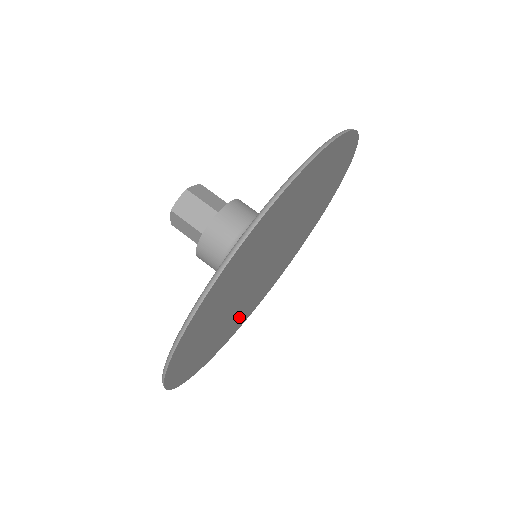
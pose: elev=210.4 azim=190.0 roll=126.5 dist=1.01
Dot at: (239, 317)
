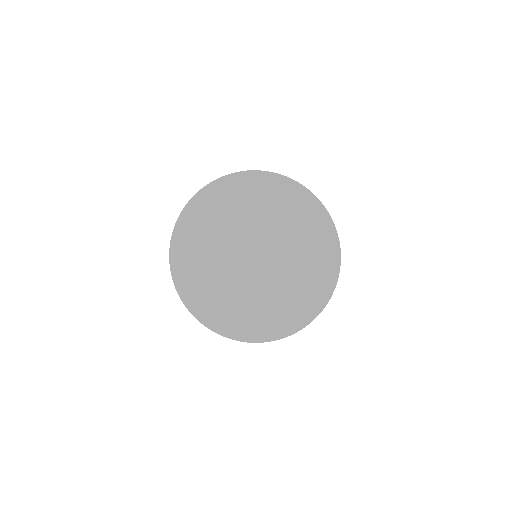
Dot at: (282, 302)
